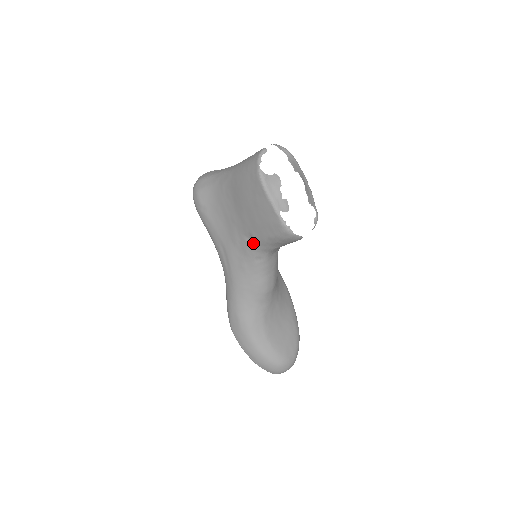
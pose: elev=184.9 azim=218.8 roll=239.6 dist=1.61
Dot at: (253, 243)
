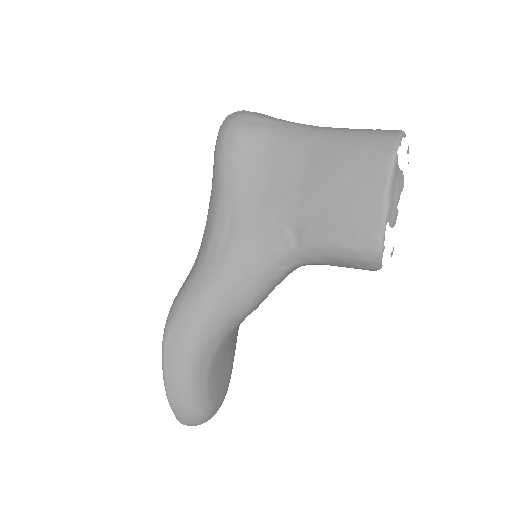
Dot at: (295, 240)
